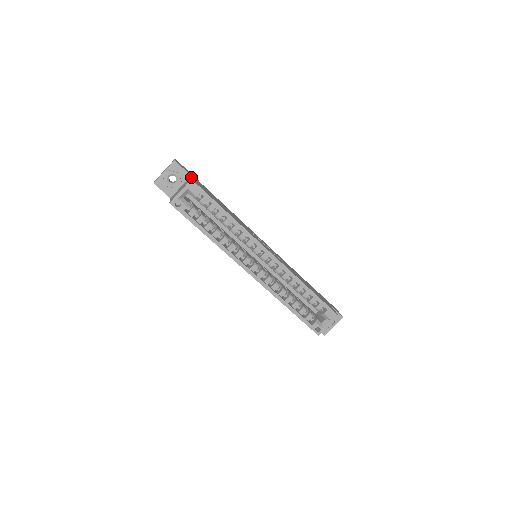
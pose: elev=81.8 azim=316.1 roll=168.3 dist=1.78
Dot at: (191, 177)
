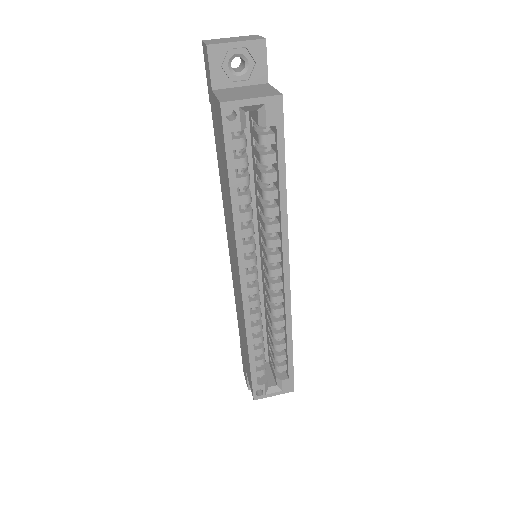
Dot at: occluded
